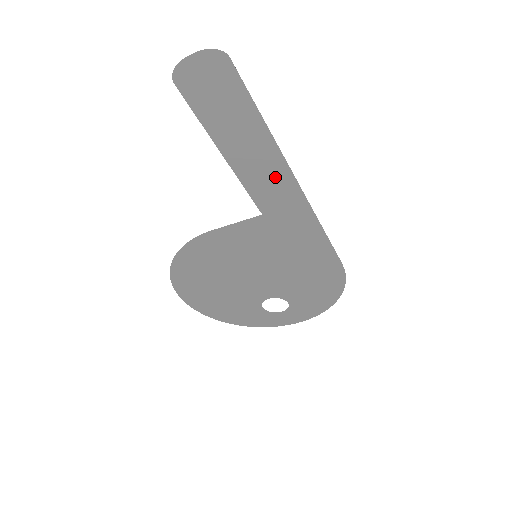
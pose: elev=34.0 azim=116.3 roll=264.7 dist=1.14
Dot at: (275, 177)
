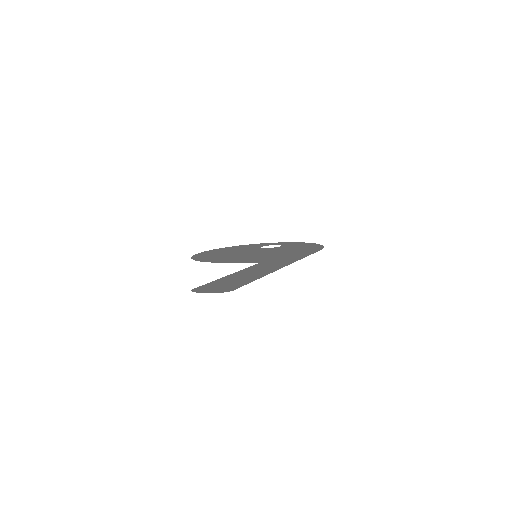
Dot at: (269, 268)
